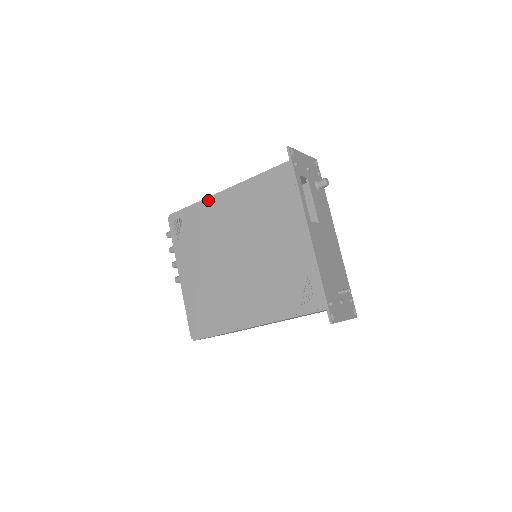
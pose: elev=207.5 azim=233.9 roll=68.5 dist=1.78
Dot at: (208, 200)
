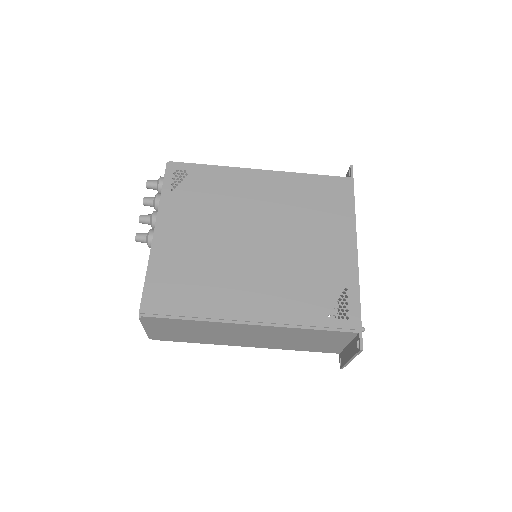
Dot at: (236, 169)
